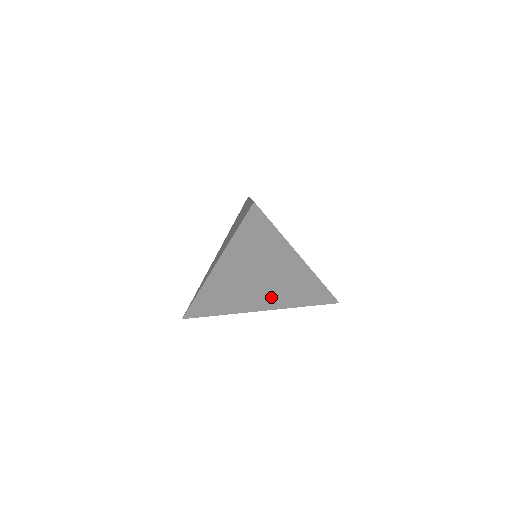
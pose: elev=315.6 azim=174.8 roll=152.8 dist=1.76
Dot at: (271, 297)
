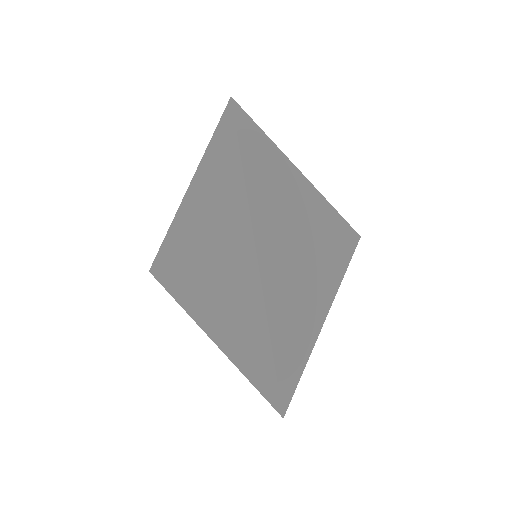
Dot at: (323, 274)
